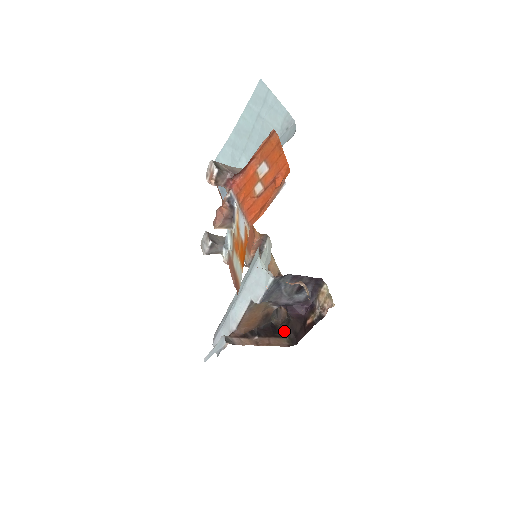
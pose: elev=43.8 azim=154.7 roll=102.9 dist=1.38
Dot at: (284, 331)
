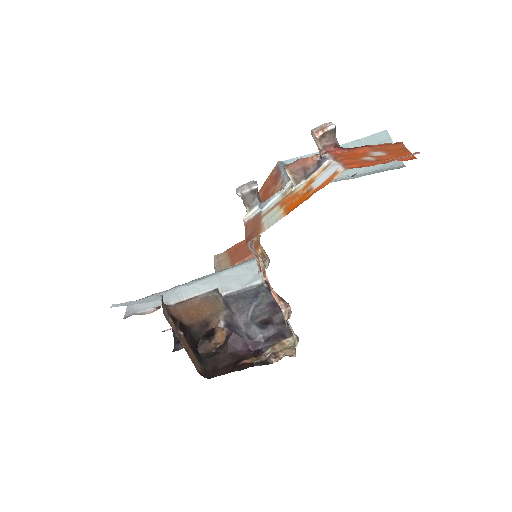
Dot at: (204, 358)
